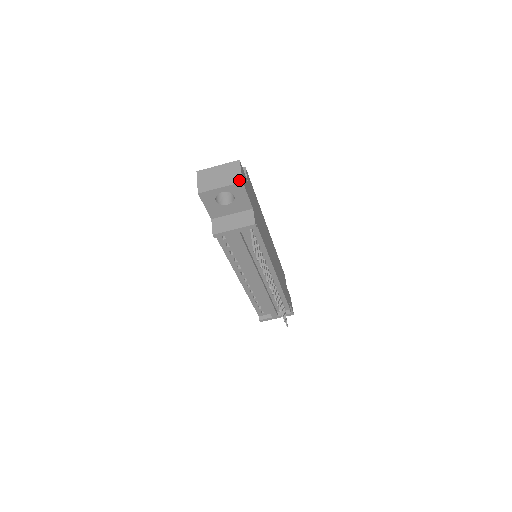
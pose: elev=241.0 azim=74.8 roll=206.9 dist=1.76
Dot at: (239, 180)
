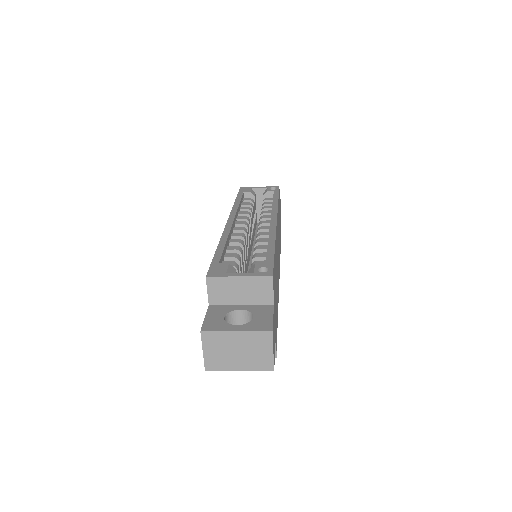
Dot at: (269, 367)
